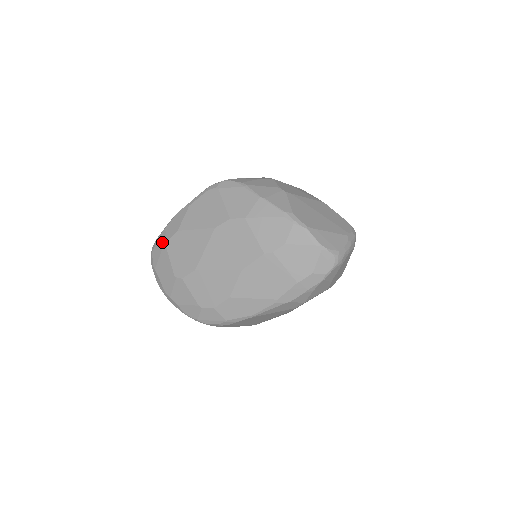
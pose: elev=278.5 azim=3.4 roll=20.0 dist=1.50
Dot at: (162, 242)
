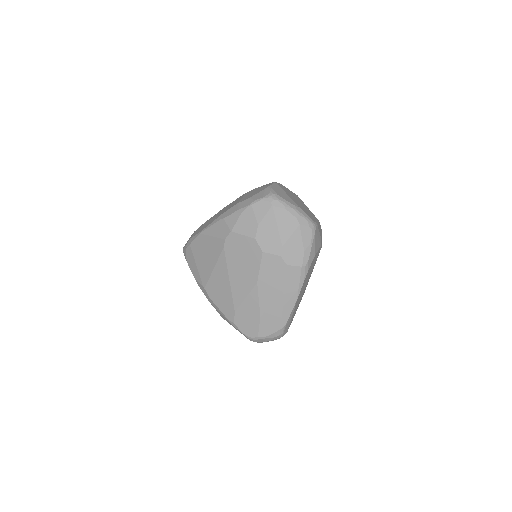
Dot at: occluded
